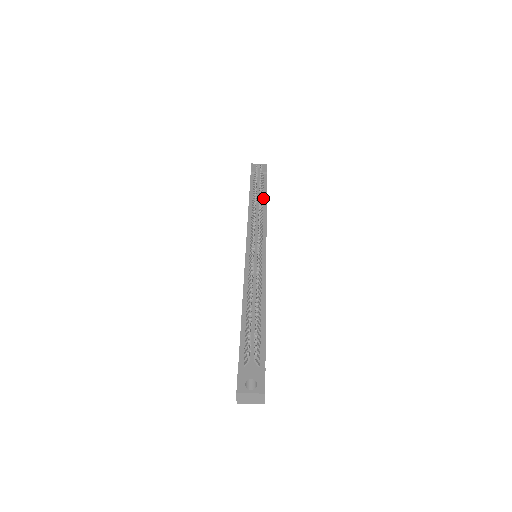
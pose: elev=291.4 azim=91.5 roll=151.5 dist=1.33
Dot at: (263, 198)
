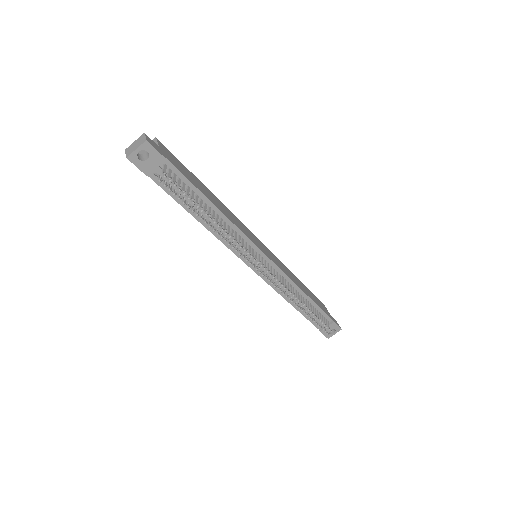
Dot at: (207, 205)
